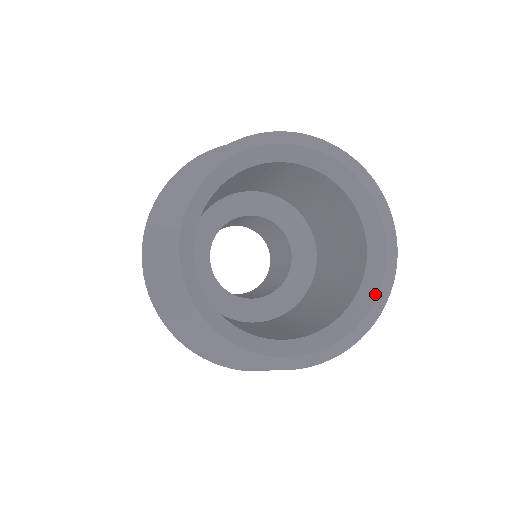
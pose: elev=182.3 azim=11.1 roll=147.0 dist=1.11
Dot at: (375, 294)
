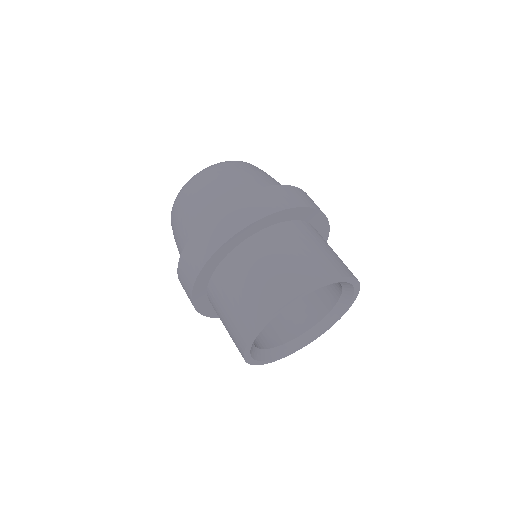
Dot at: (349, 301)
